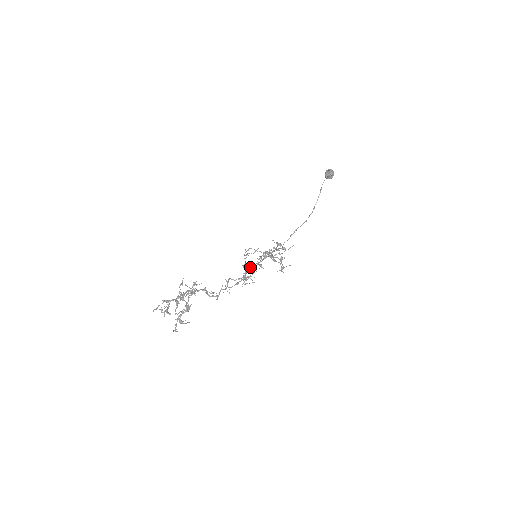
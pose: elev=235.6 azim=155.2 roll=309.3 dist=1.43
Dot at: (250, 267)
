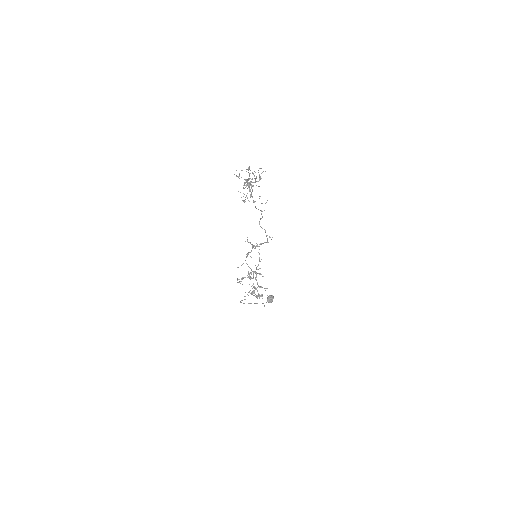
Dot at: (241, 278)
